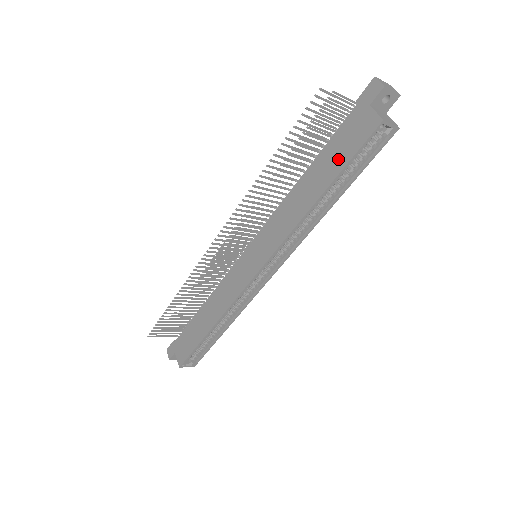
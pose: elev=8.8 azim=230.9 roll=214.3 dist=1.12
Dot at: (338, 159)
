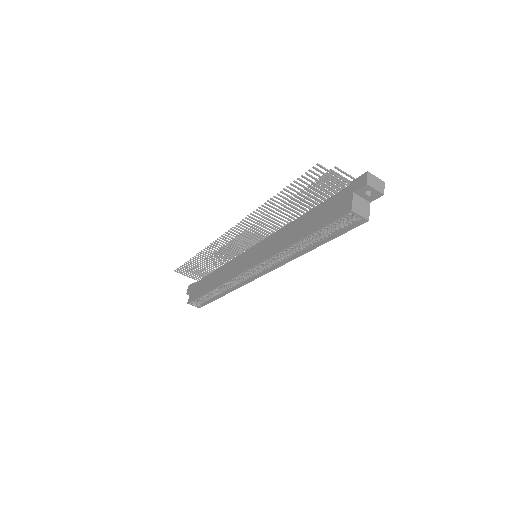
Dot at: (319, 220)
